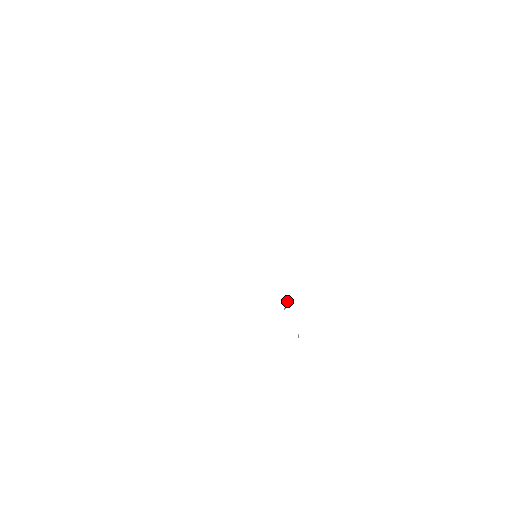
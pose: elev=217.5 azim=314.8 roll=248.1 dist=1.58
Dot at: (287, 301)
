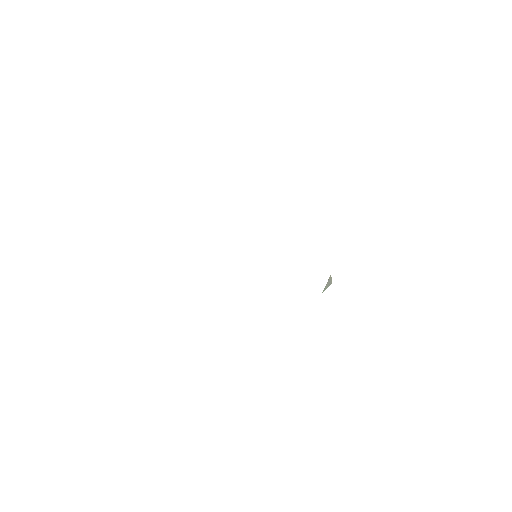
Dot at: (329, 279)
